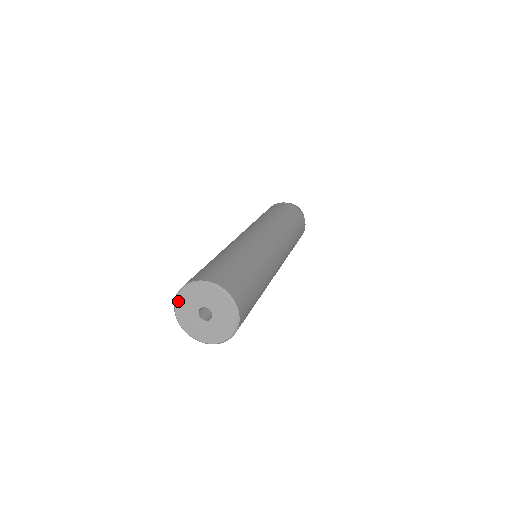
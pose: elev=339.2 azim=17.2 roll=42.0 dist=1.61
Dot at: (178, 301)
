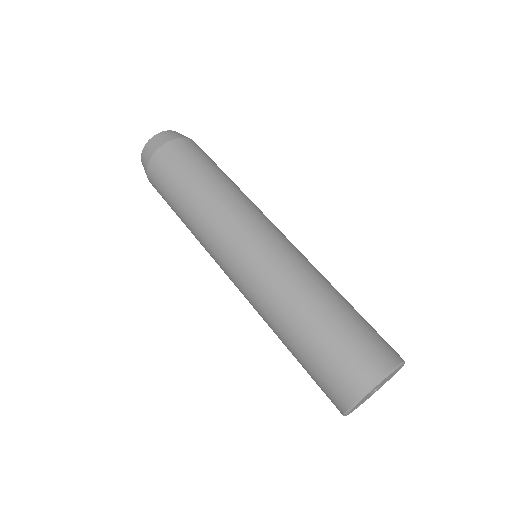
Dot at: (359, 402)
